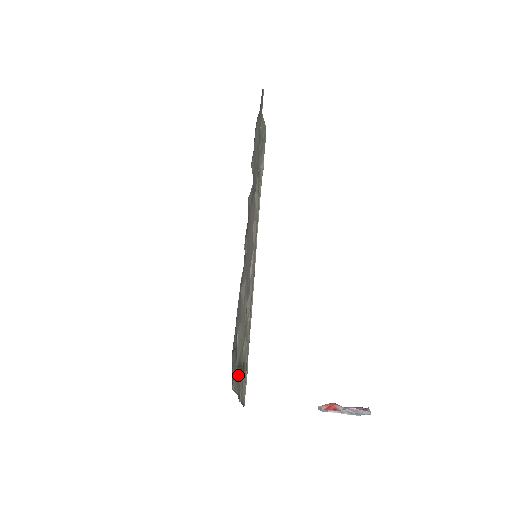
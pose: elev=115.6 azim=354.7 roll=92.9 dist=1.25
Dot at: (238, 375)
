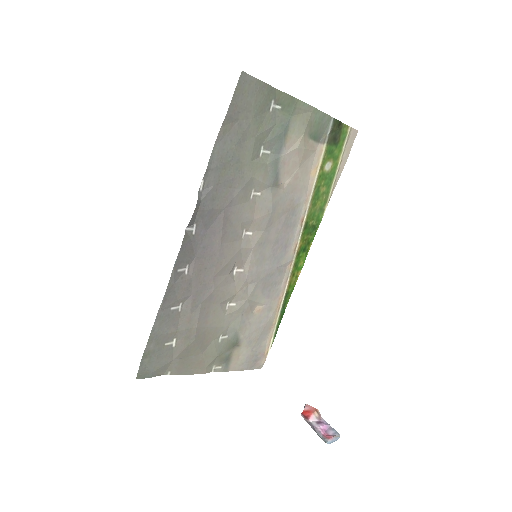
Dot at: (189, 362)
